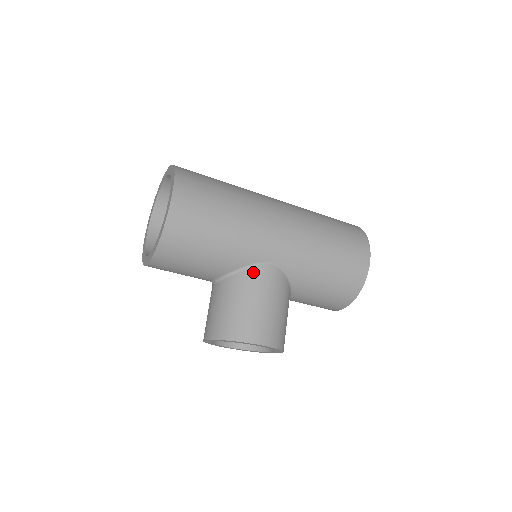
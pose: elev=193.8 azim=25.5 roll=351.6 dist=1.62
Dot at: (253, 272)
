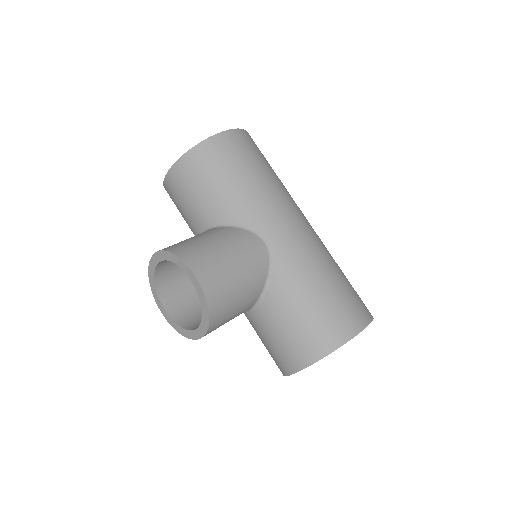
Dot at: (243, 233)
